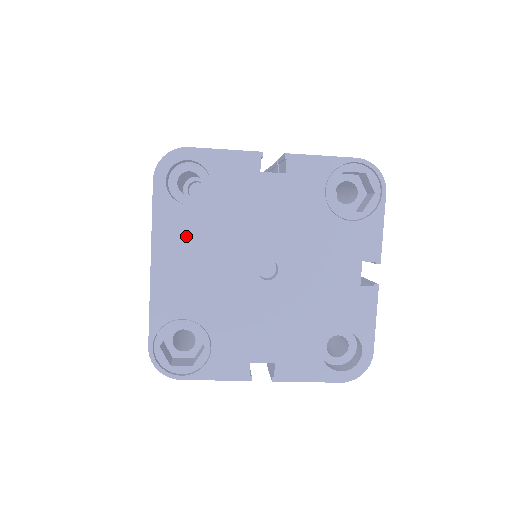
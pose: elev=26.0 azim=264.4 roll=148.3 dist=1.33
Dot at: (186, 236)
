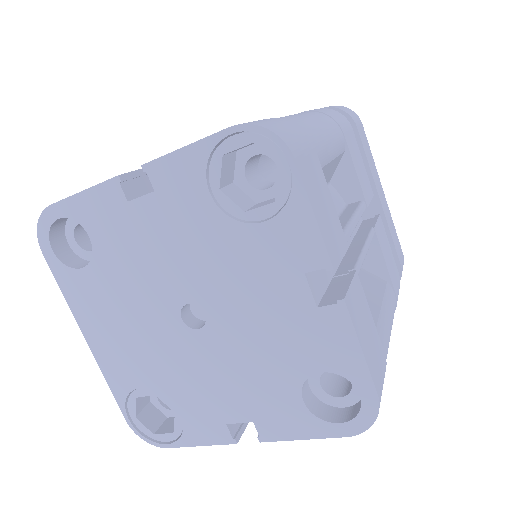
Dot at: (98, 302)
